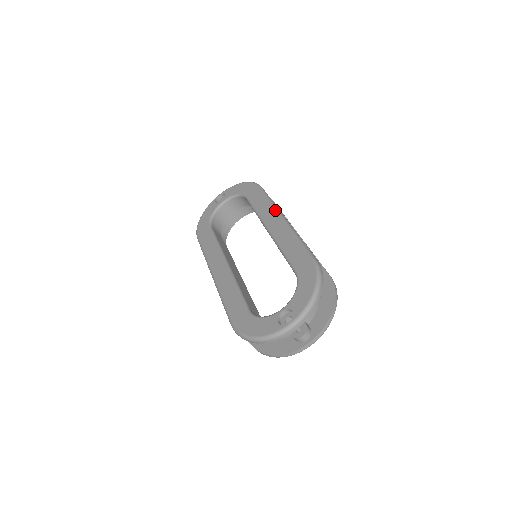
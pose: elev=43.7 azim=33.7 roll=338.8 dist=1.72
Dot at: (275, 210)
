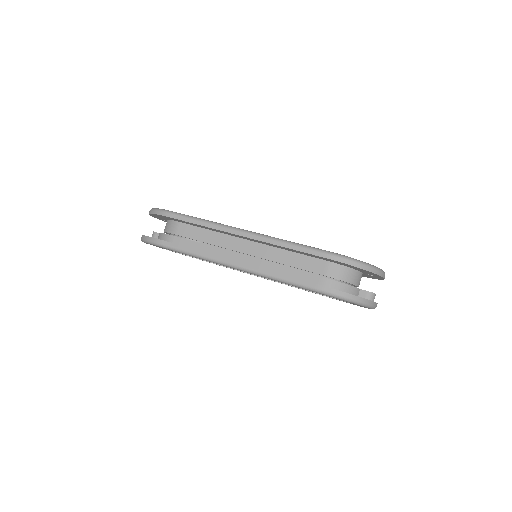
Dot at: occluded
